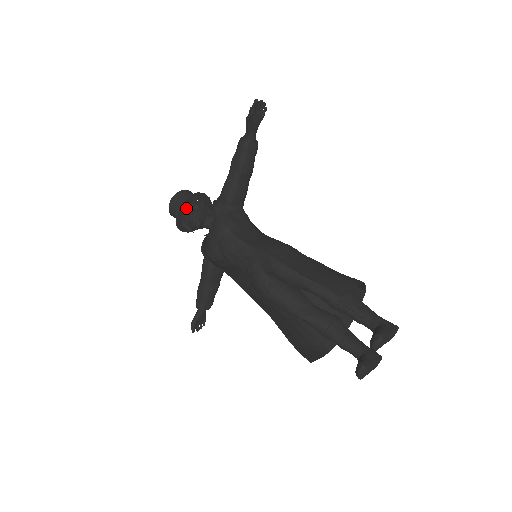
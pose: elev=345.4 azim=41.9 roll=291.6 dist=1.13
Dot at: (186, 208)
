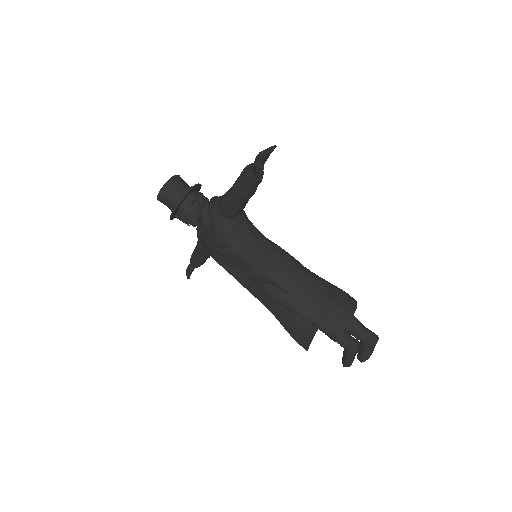
Dot at: (180, 207)
